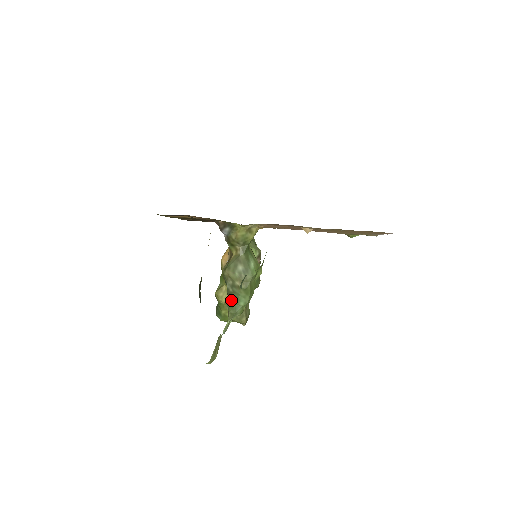
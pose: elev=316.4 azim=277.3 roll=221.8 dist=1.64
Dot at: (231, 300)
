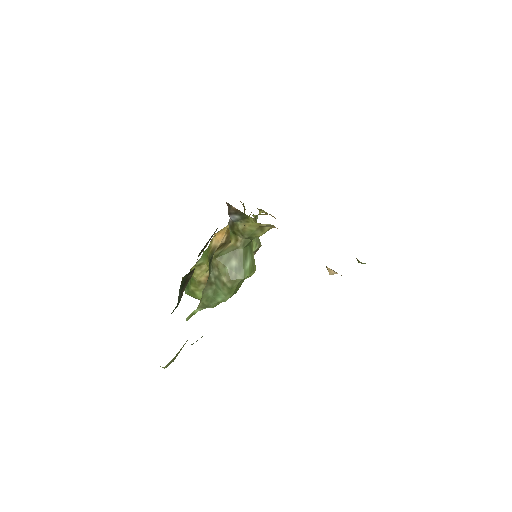
Dot at: (209, 290)
